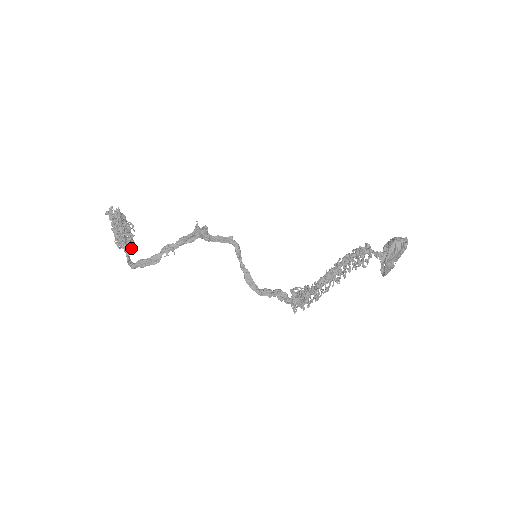
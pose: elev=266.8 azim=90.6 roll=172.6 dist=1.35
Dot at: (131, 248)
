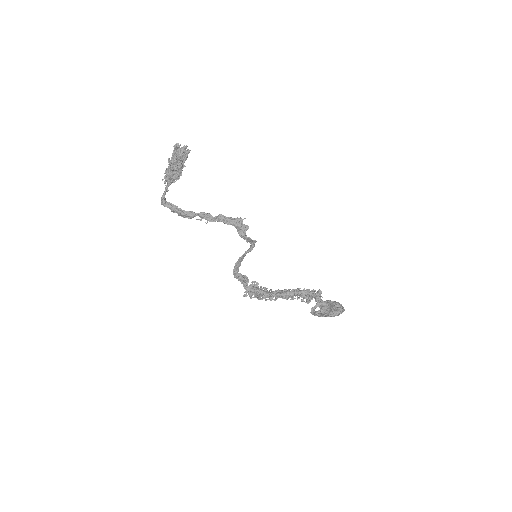
Dot at: occluded
